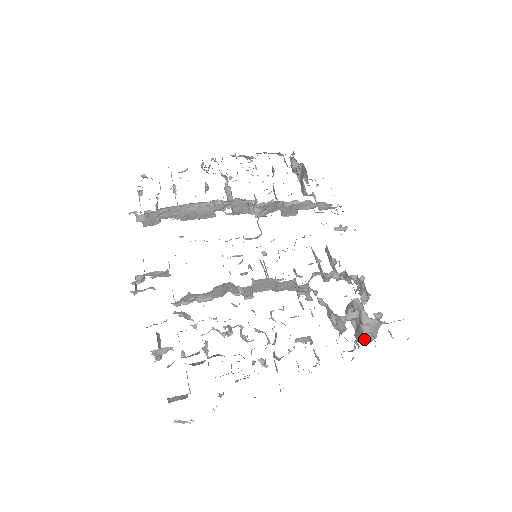
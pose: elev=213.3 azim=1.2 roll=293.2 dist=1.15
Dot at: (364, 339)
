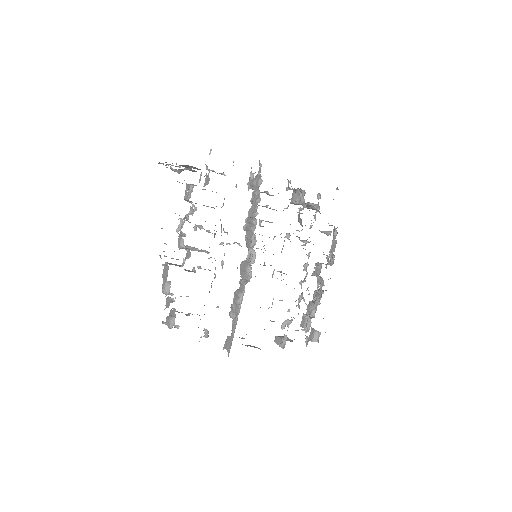
Dot at: occluded
